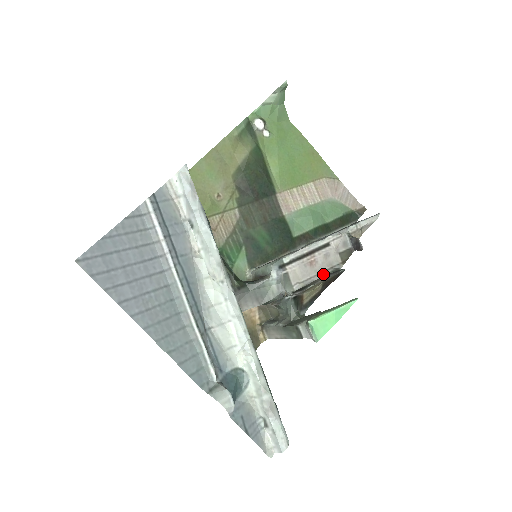
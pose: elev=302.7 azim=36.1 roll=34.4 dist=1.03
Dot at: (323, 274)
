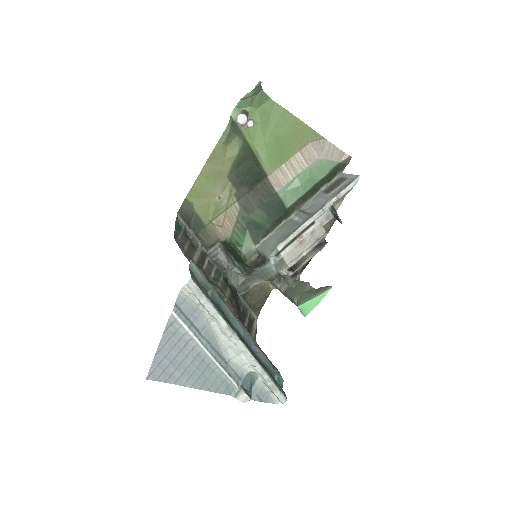
Dot at: (311, 248)
